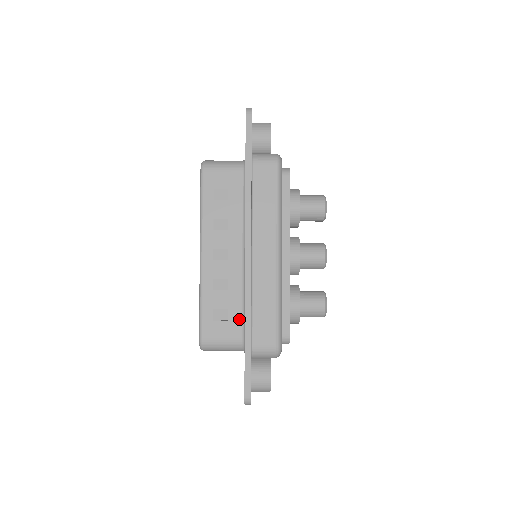
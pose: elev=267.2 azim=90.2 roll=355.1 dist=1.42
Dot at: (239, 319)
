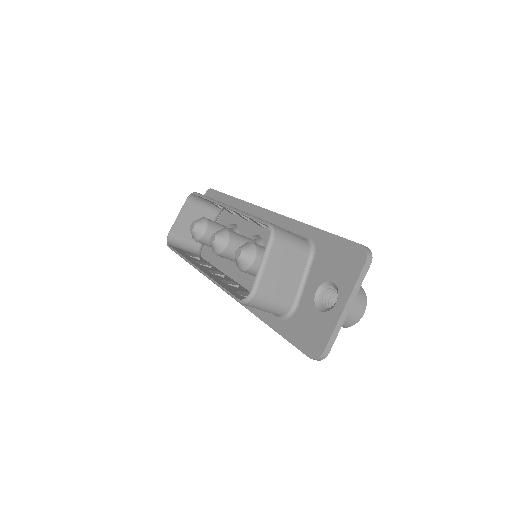
Dot at: occluded
